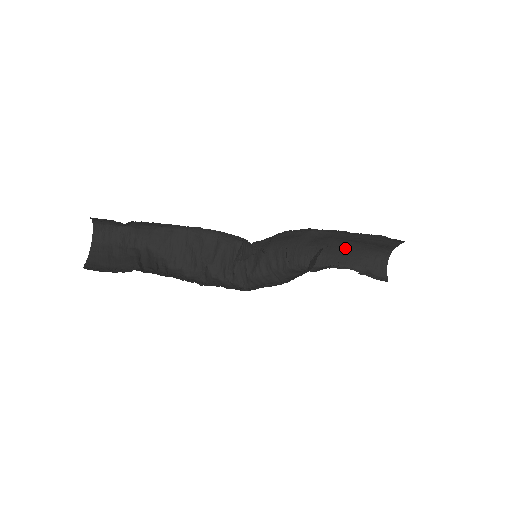
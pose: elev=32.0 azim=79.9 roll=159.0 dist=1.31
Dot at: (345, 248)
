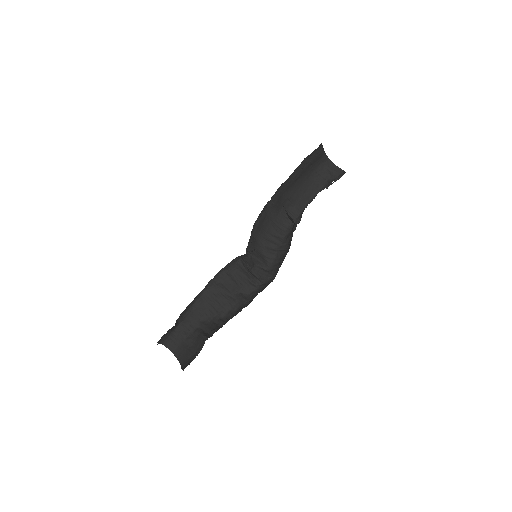
Dot at: (299, 188)
